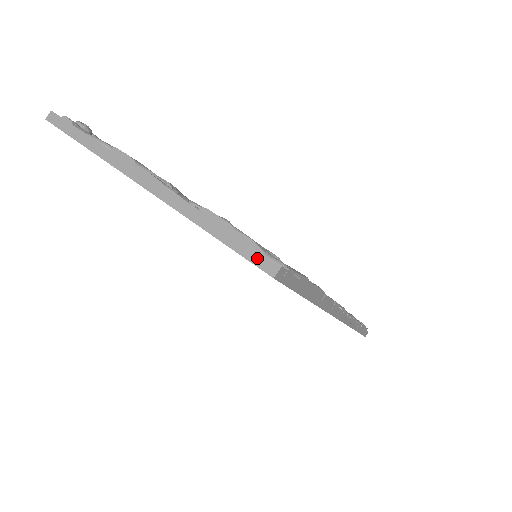
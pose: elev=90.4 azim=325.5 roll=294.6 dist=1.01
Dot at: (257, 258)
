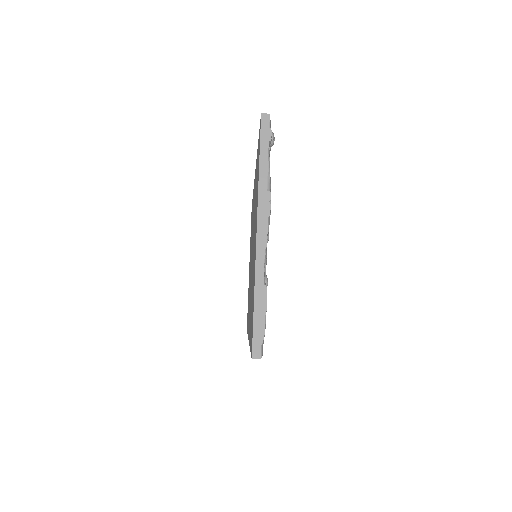
Dot at: (257, 342)
